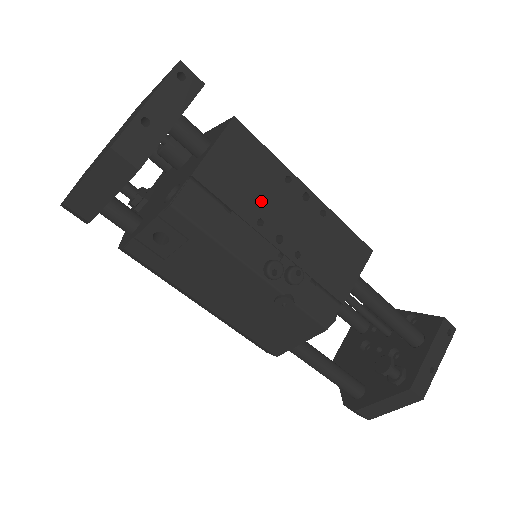
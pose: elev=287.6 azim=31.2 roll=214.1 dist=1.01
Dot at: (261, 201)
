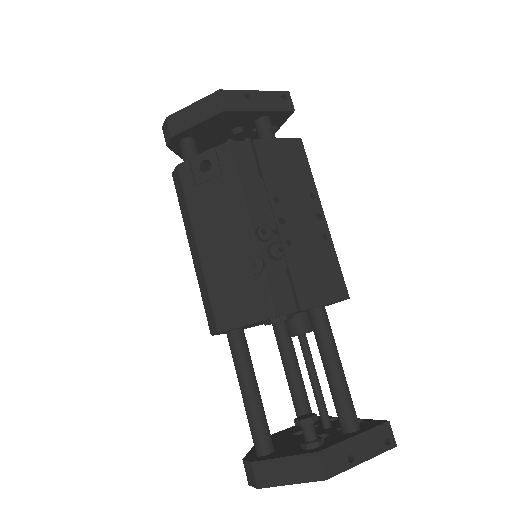
Dot at: (286, 190)
